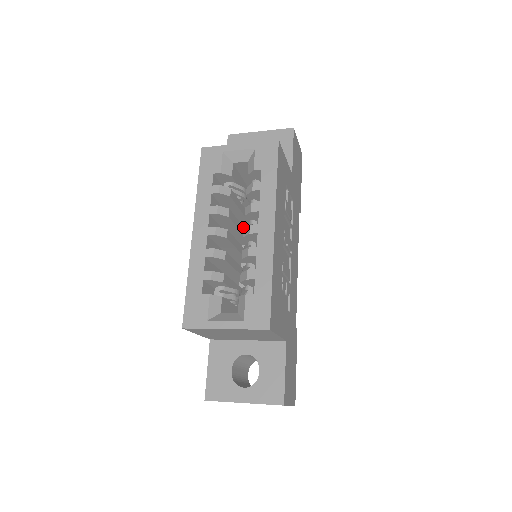
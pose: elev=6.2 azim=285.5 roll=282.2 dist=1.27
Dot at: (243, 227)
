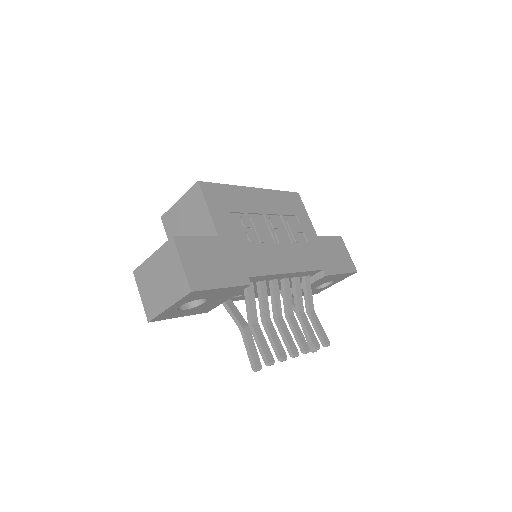
Dot at: occluded
